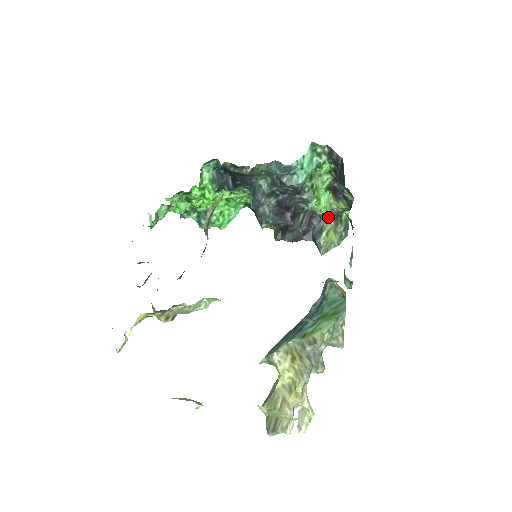
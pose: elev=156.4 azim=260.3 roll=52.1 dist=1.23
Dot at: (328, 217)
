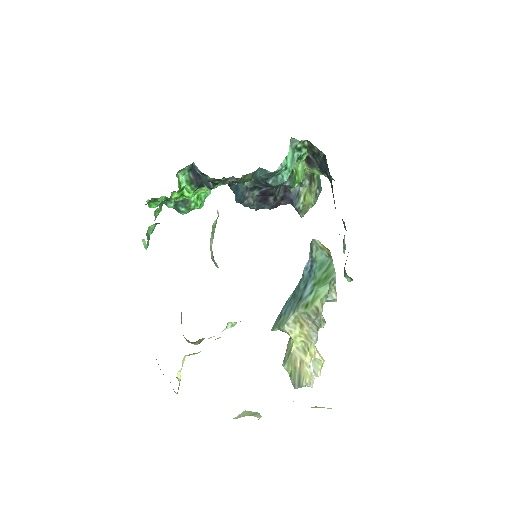
Dot at: (303, 182)
